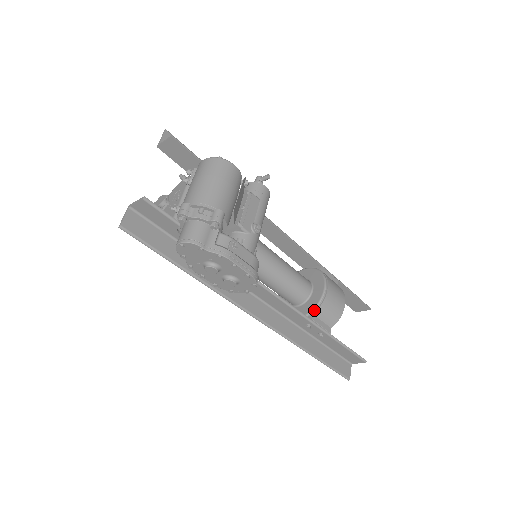
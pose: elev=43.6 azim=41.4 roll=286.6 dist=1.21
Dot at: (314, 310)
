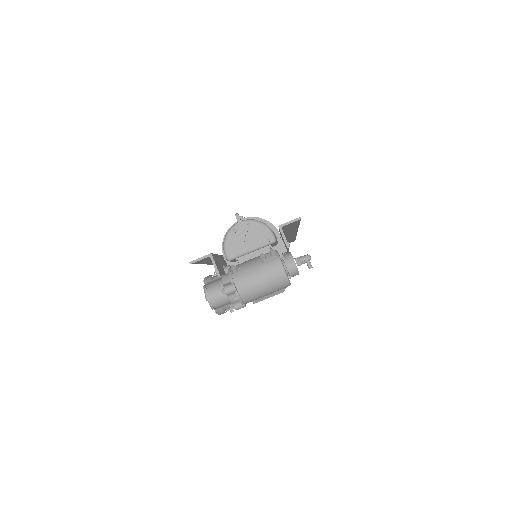
Dot at: occluded
